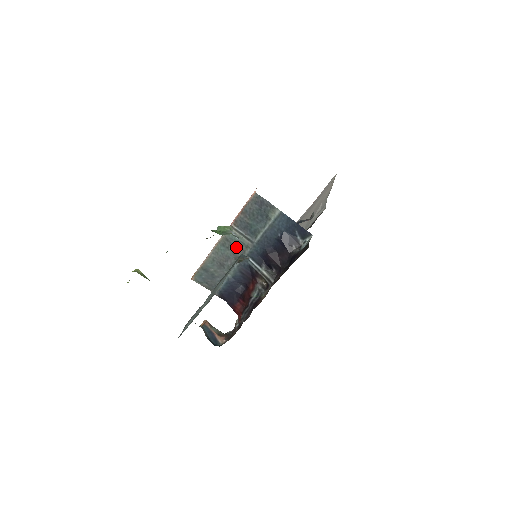
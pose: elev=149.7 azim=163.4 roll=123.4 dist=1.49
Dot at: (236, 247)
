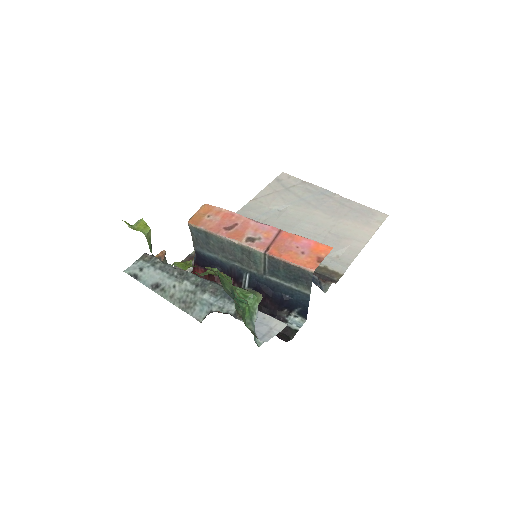
Dot at: (249, 260)
